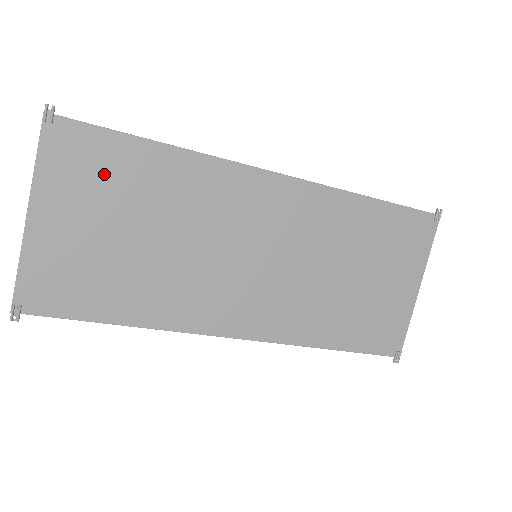
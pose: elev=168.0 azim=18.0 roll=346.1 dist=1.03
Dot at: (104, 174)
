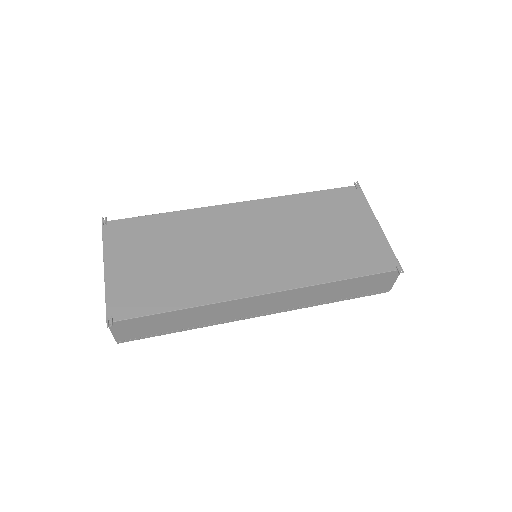
Dot at: (140, 236)
